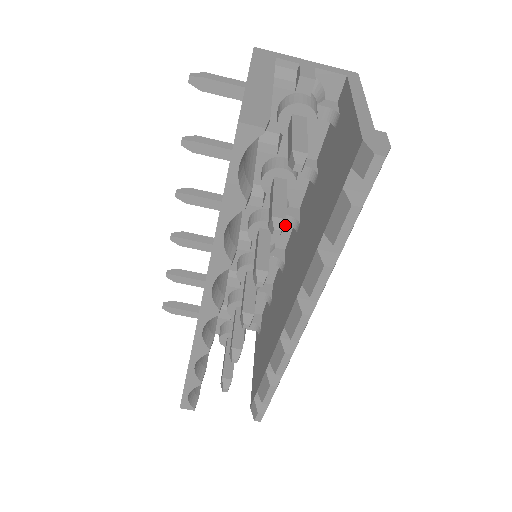
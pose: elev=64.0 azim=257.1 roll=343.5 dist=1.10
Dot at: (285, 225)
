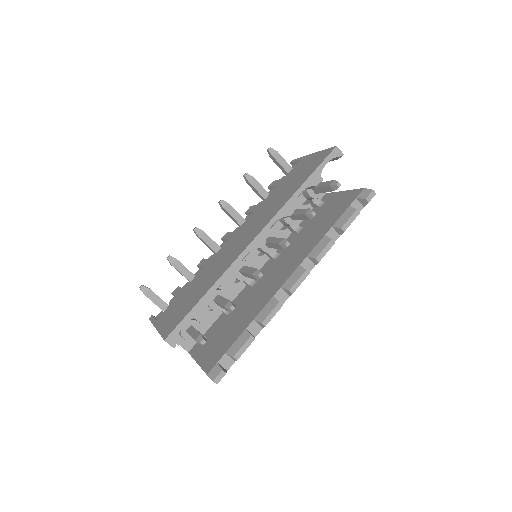
Dot at: (261, 261)
